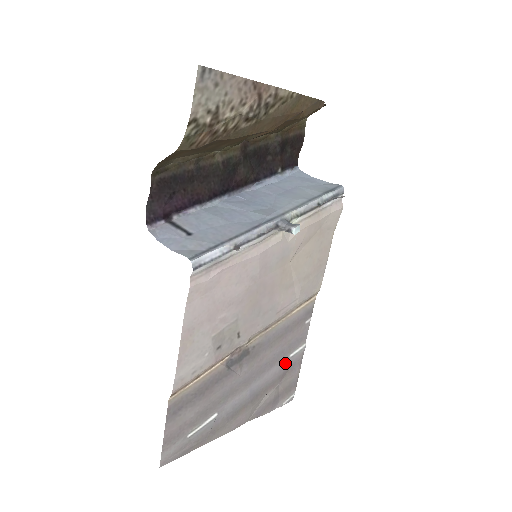
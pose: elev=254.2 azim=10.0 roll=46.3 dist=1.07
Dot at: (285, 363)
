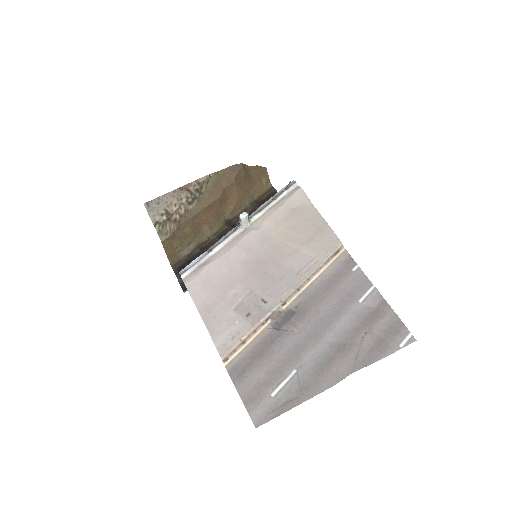
Dot at: (359, 309)
